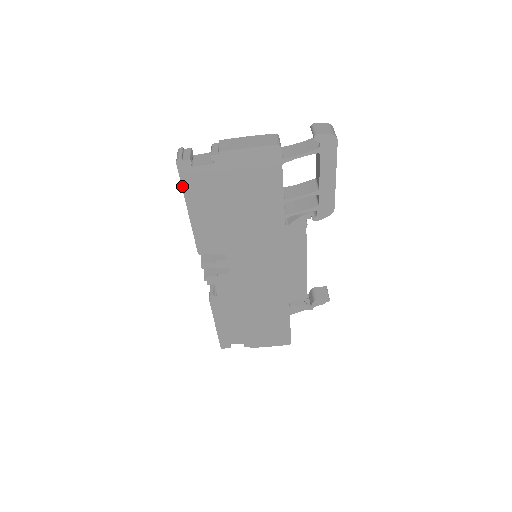
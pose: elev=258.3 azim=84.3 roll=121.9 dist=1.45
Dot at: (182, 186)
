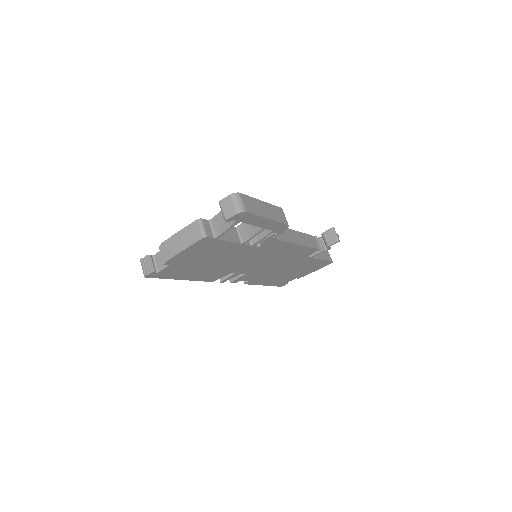
Dot at: (163, 278)
